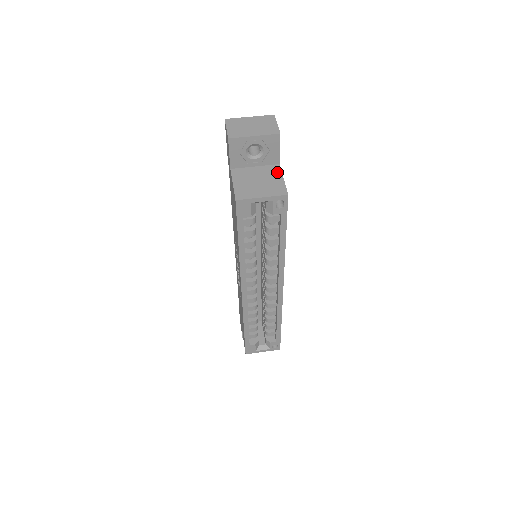
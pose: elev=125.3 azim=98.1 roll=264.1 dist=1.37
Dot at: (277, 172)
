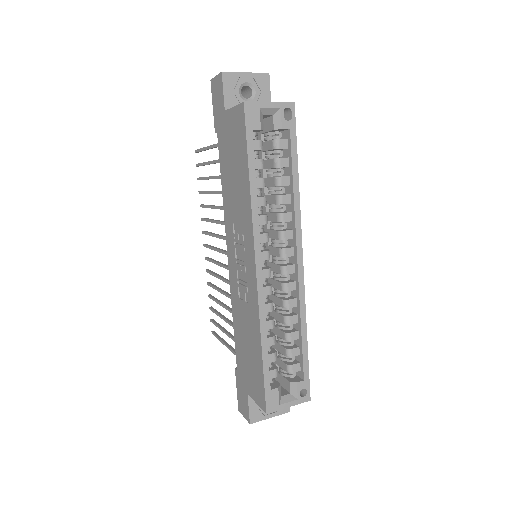
Dot at: occluded
